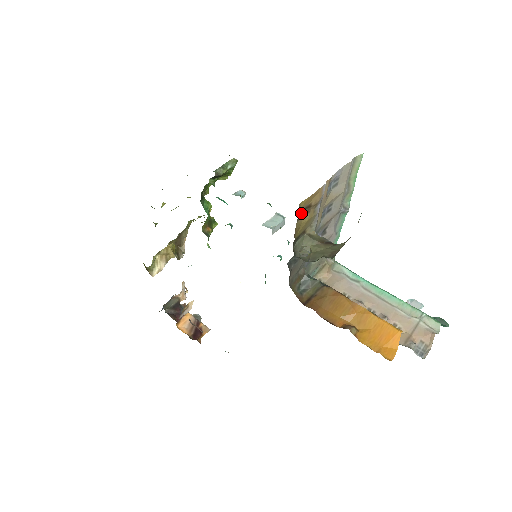
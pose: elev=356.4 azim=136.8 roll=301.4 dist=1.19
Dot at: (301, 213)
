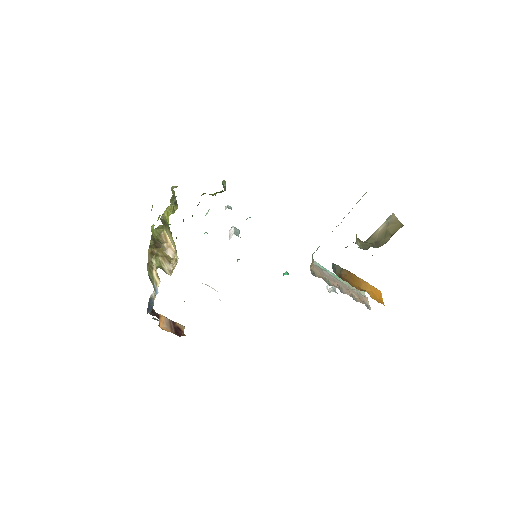
Dot at: occluded
